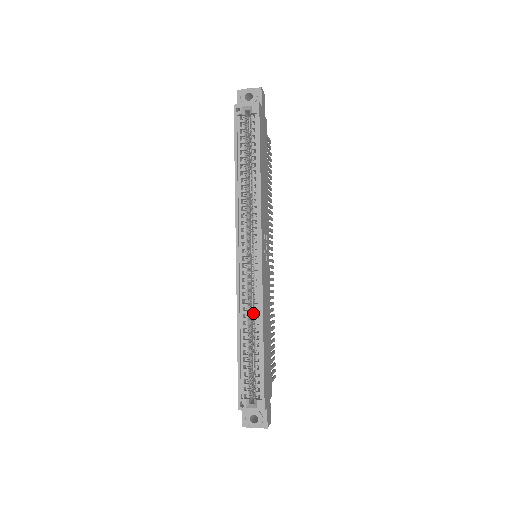
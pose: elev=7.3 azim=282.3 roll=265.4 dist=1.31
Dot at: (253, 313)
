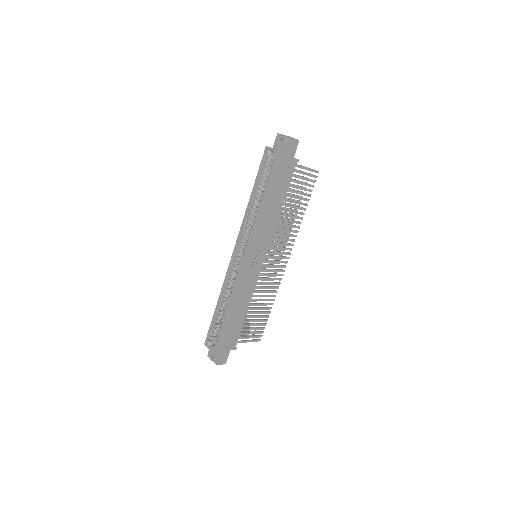
Dot at: occluded
